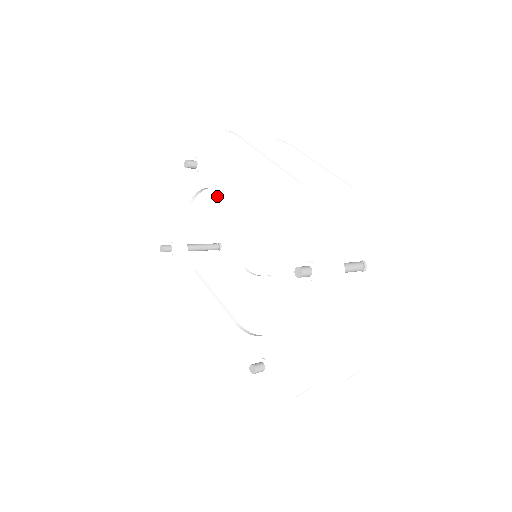
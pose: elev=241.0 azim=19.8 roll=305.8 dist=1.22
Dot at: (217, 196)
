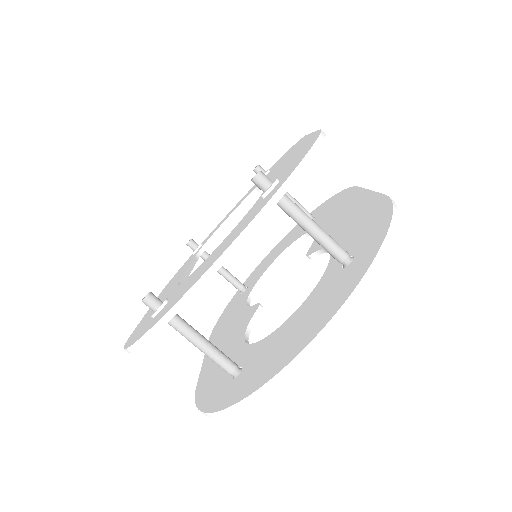
Dot at: (275, 249)
